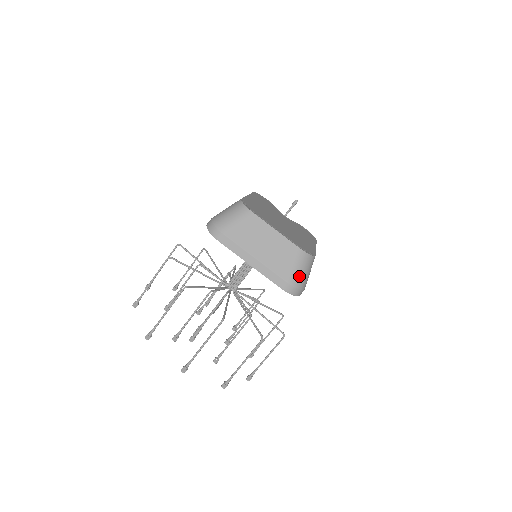
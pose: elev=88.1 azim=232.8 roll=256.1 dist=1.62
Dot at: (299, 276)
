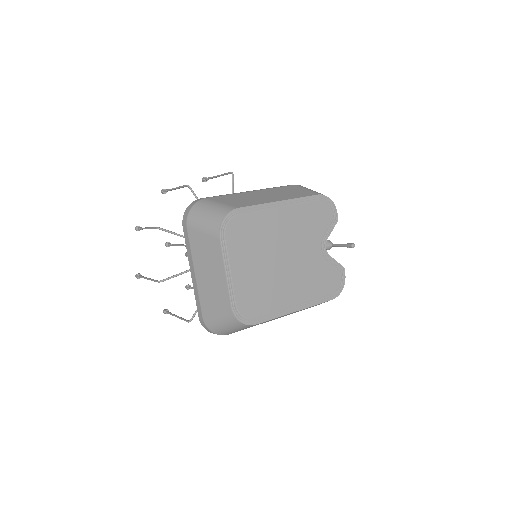
Dot at: (216, 325)
